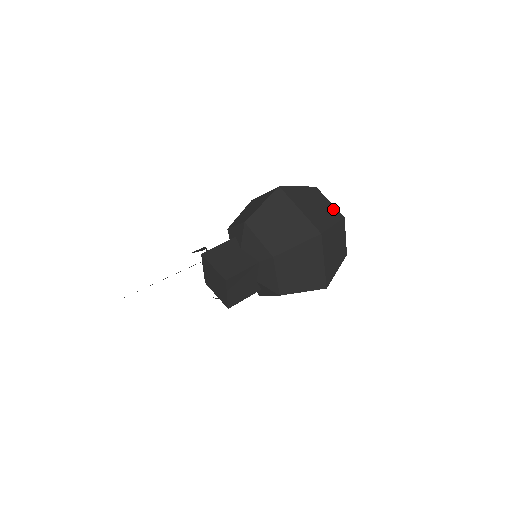
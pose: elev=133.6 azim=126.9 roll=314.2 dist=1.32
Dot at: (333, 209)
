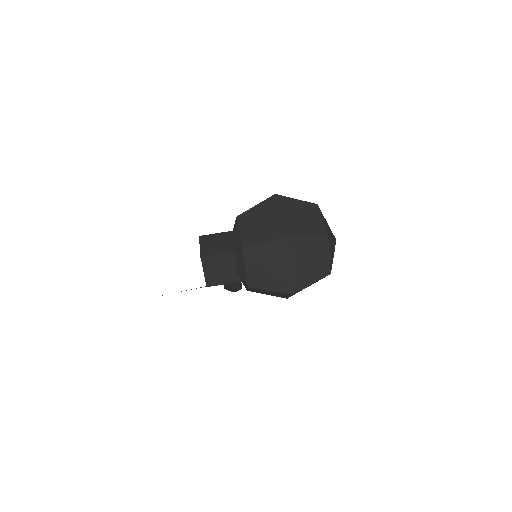
Dot at: (320, 225)
